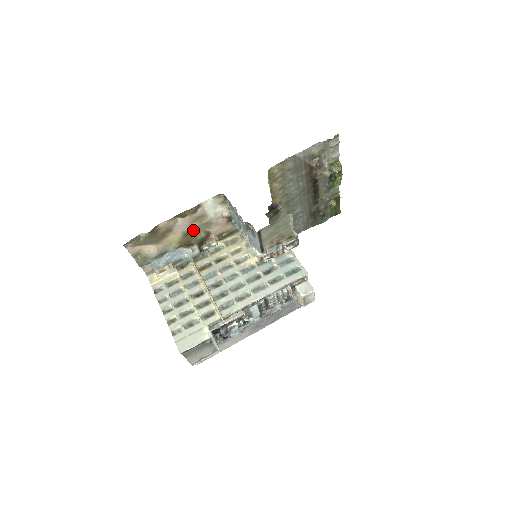
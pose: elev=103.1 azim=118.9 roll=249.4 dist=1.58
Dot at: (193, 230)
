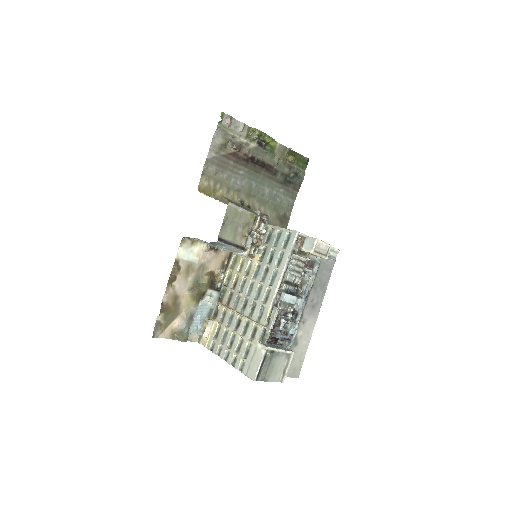
Dot at: (194, 281)
